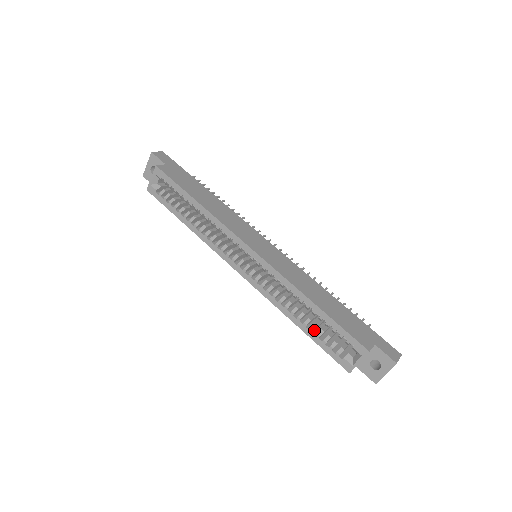
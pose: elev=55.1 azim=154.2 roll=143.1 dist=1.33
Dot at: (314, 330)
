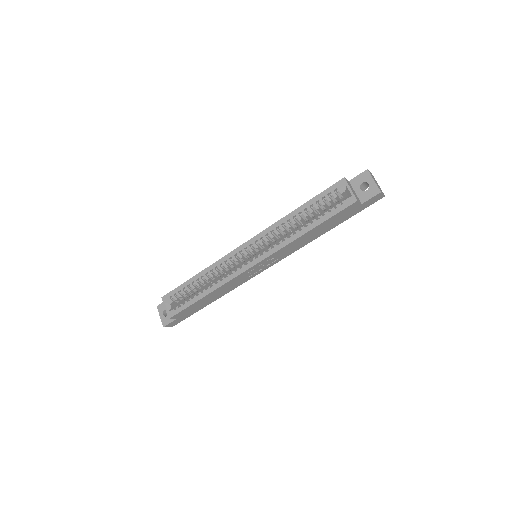
Dot at: (318, 221)
